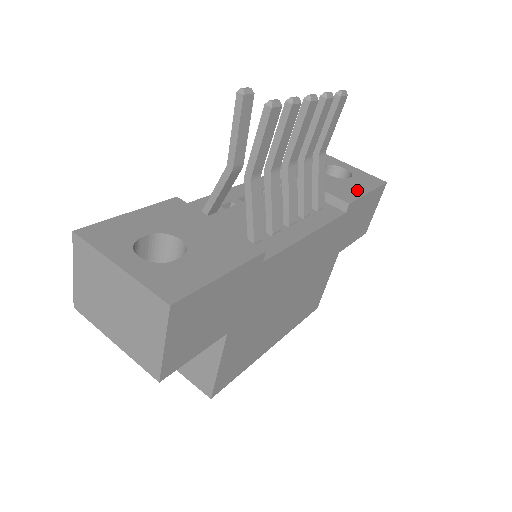
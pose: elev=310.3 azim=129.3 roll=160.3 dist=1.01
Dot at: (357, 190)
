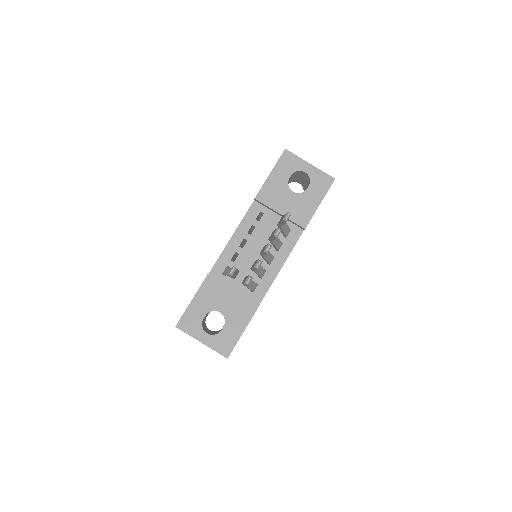
Dot at: (312, 206)
